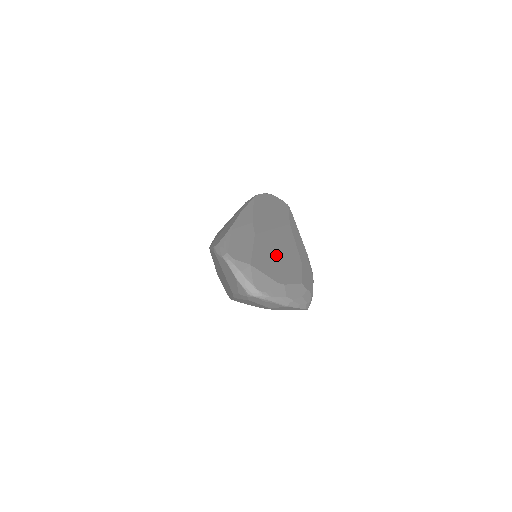
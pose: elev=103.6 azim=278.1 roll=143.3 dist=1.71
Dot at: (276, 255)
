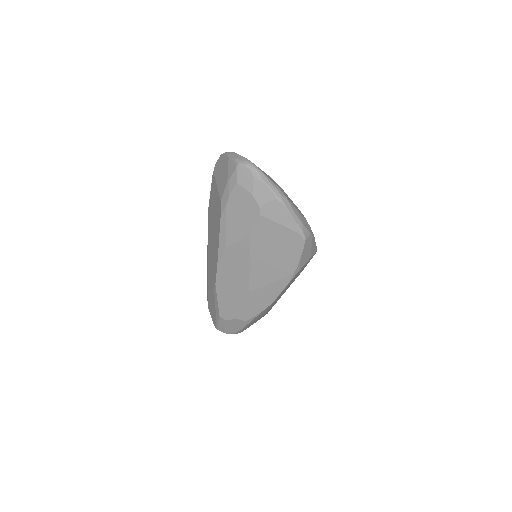
Dot at: occluded
